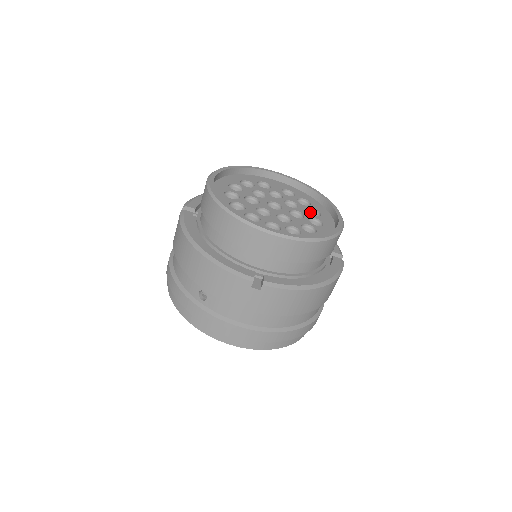
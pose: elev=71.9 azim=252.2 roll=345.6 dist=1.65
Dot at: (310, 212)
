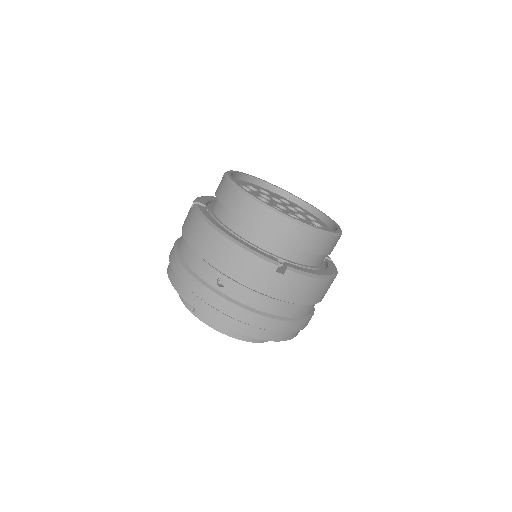
Dot at: occluded
